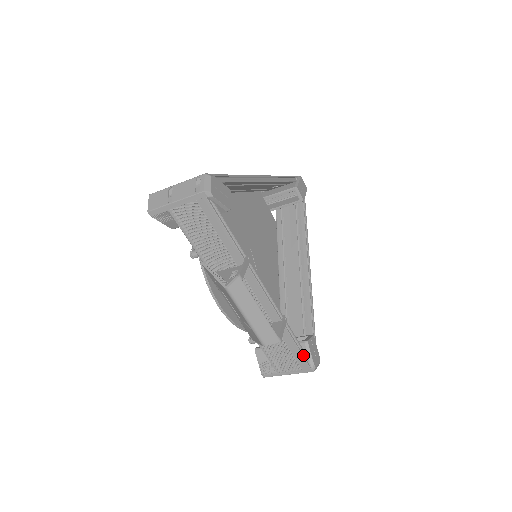
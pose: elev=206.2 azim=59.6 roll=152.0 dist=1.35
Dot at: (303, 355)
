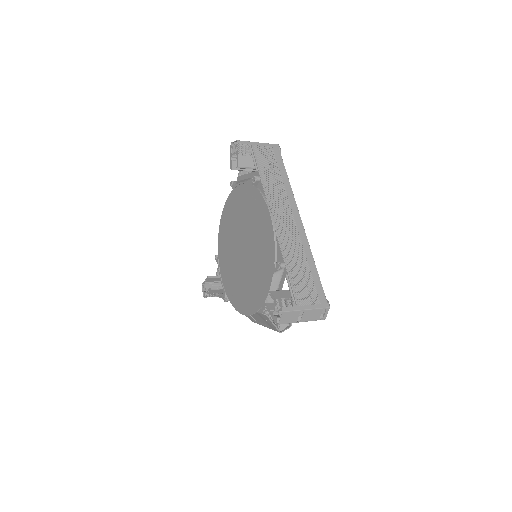
Dot at: occluded
